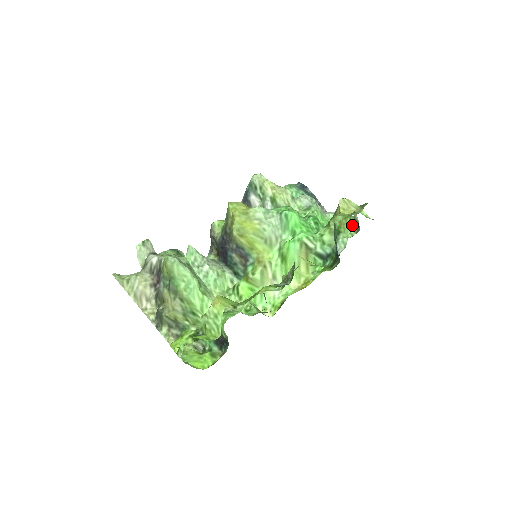
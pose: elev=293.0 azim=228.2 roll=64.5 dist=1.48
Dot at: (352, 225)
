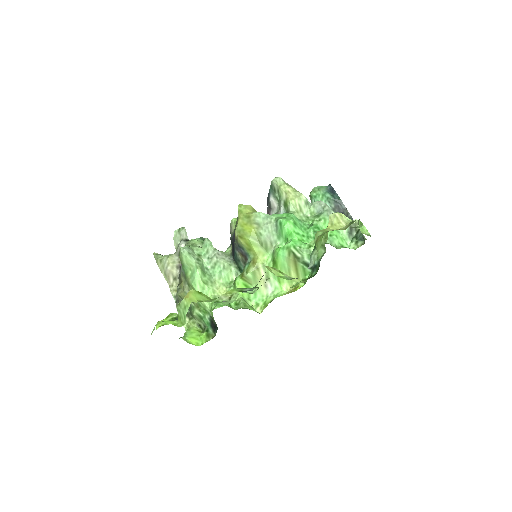
Dot at: (360, 237)
